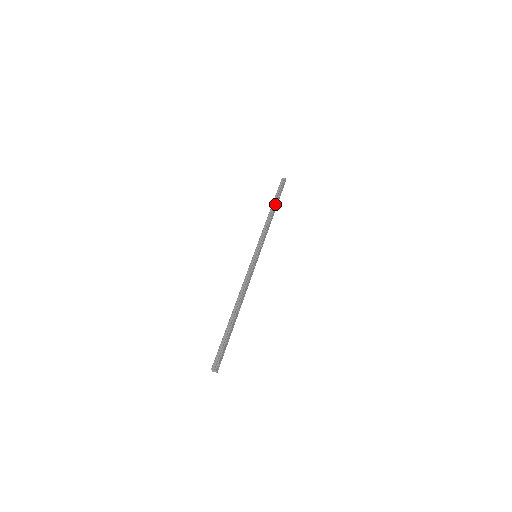
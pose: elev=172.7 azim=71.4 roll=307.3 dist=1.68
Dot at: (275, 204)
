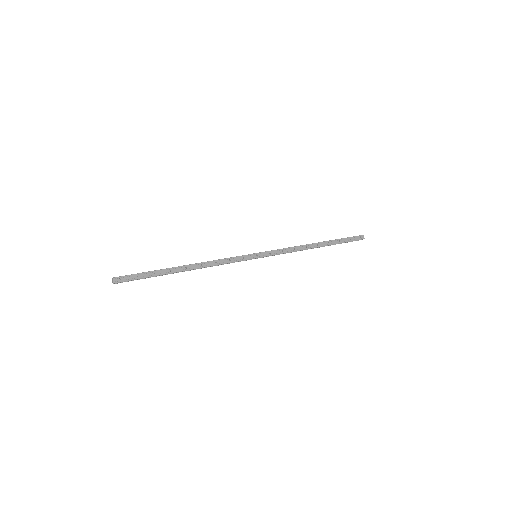
Dot at: (325, 241)
